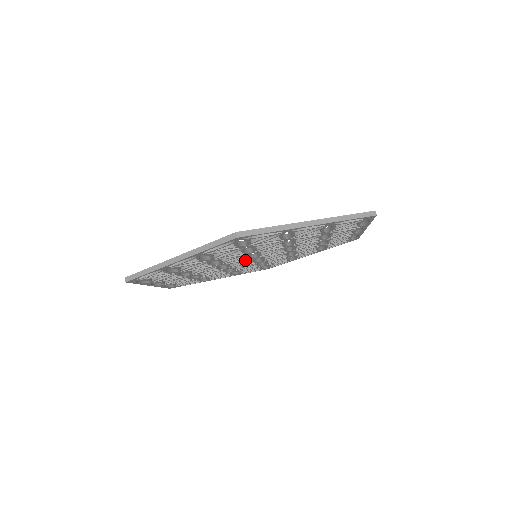
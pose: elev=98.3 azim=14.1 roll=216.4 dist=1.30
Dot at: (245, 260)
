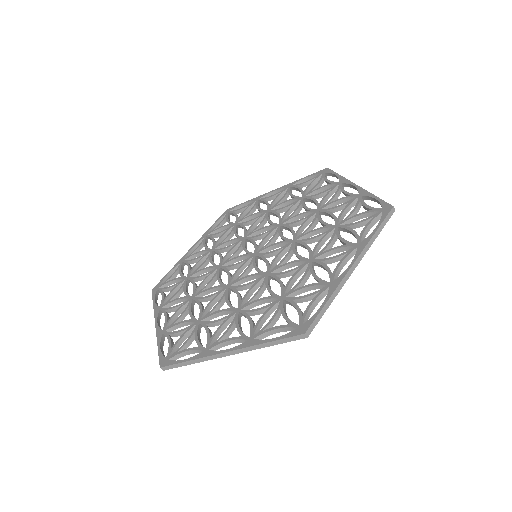
Dot at: occluded
